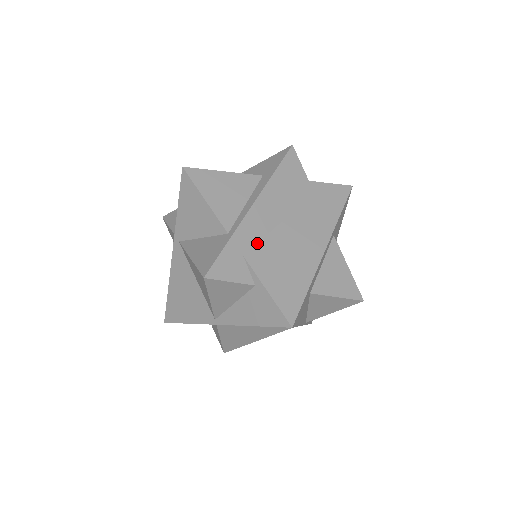
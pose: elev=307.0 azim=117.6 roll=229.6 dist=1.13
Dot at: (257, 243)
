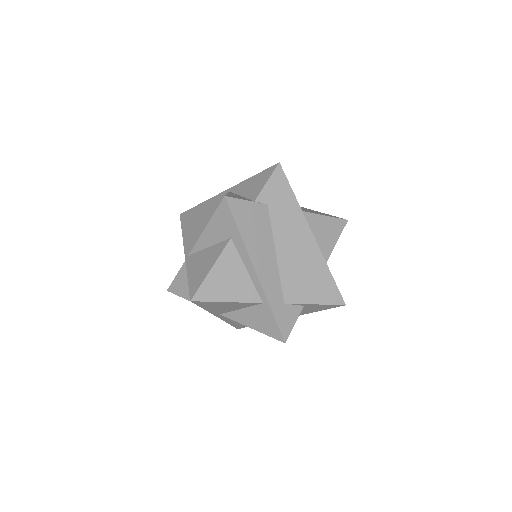
Dot at: (281, 286)
